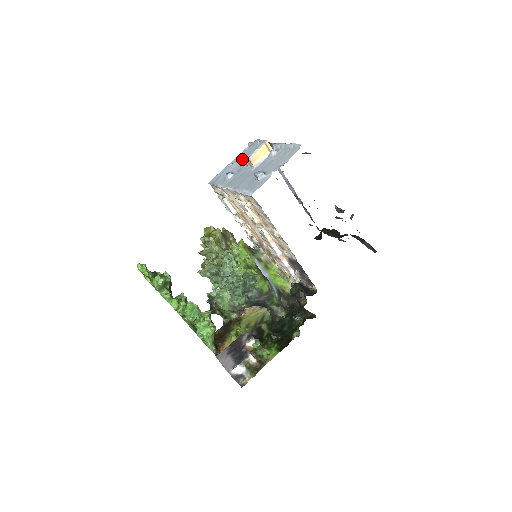
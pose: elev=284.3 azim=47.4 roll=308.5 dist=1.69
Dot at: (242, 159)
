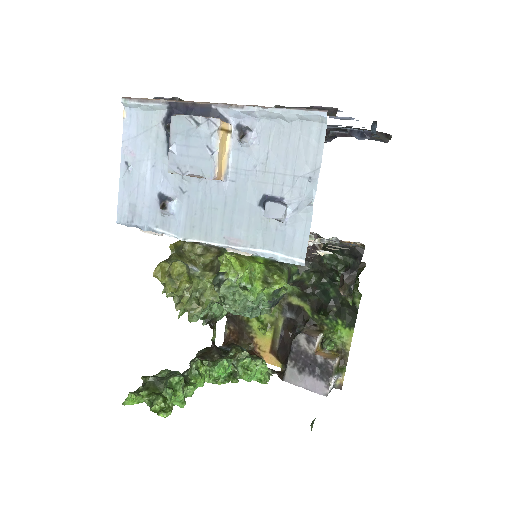
Dot at: (183, 175)
